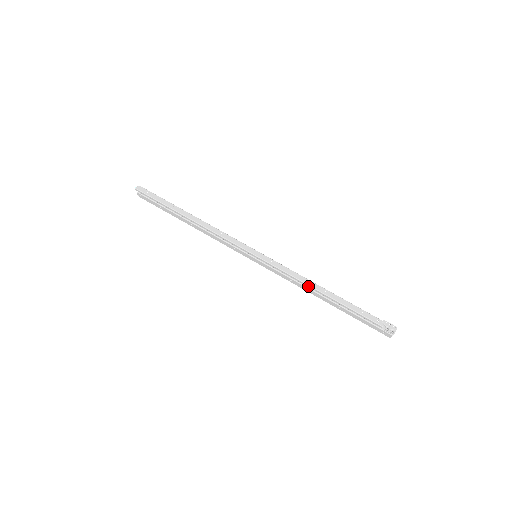
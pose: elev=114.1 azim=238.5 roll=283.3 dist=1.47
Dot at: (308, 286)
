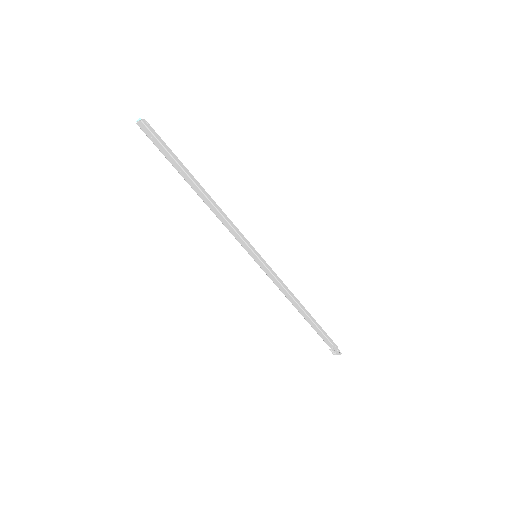
Dot at: (290, 300)
